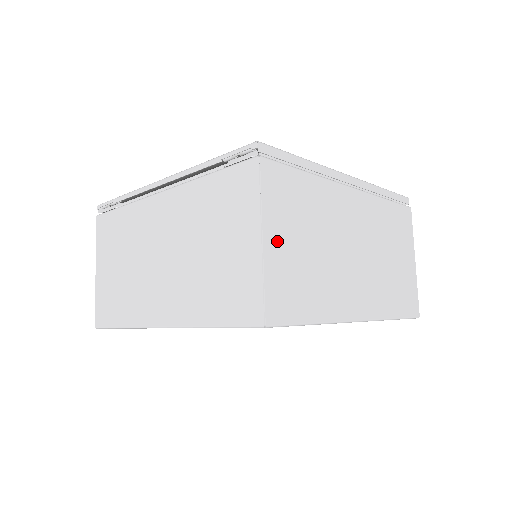
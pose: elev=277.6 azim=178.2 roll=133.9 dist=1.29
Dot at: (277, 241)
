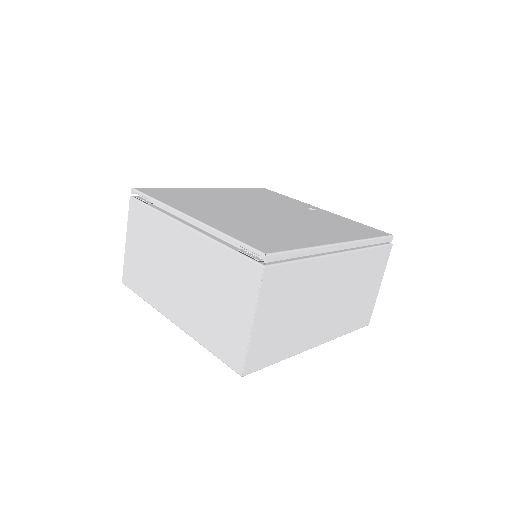
Dot at: (264, 321)
